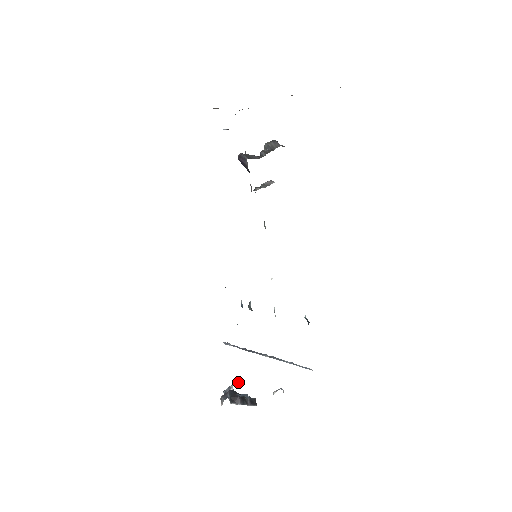
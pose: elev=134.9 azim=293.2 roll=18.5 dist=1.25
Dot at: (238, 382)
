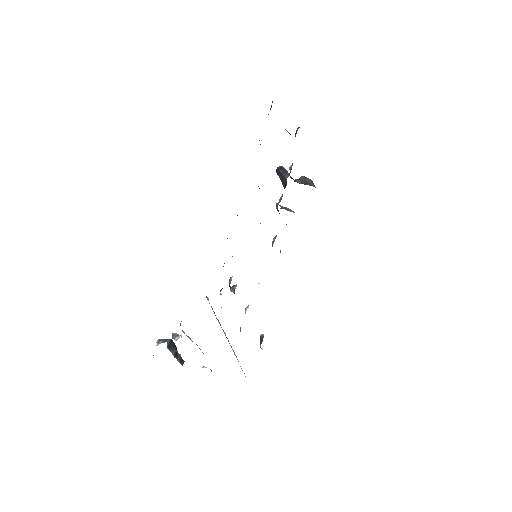
Dot at: occluded
